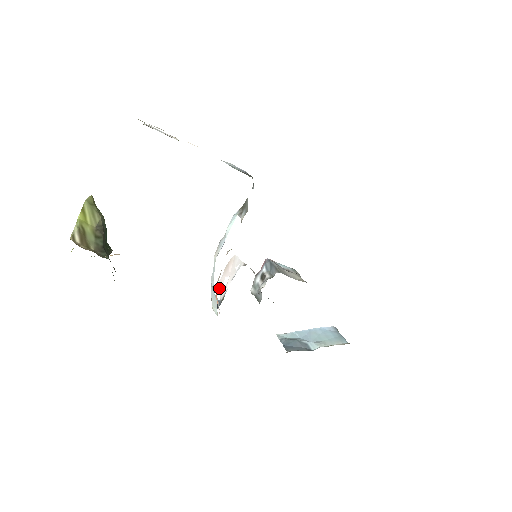
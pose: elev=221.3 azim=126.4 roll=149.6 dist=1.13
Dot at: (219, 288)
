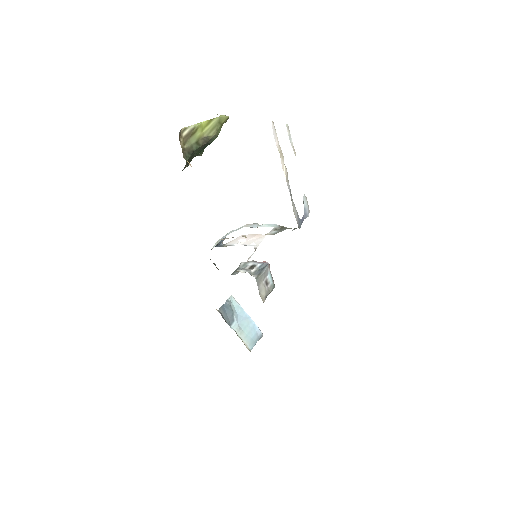
Dot at: (236, 238)
